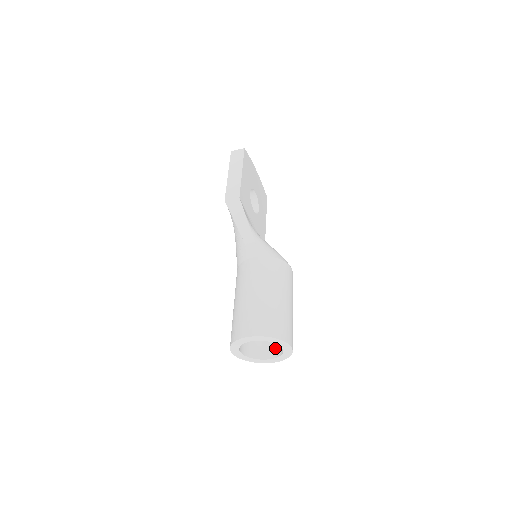
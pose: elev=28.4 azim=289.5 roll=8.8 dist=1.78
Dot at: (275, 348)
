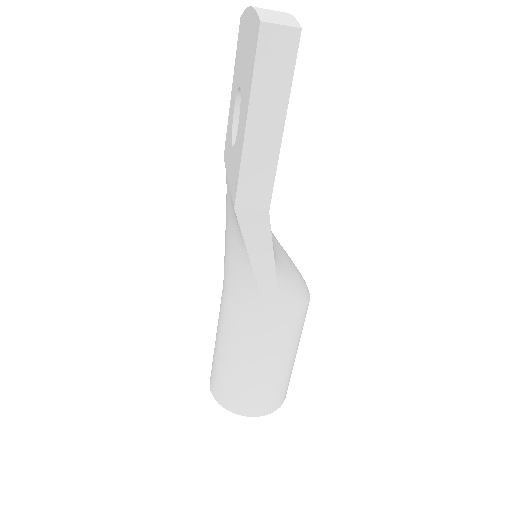
Dot at: occluded
